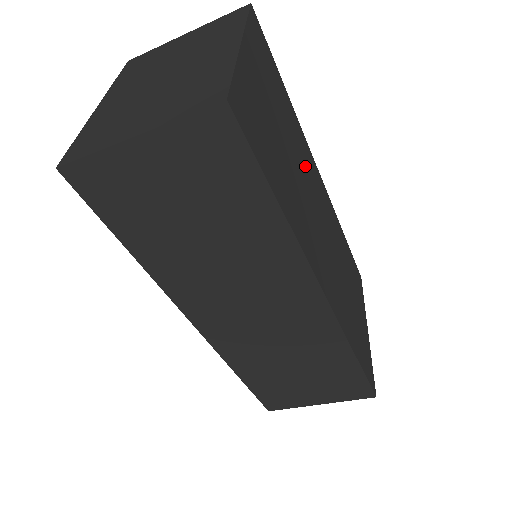
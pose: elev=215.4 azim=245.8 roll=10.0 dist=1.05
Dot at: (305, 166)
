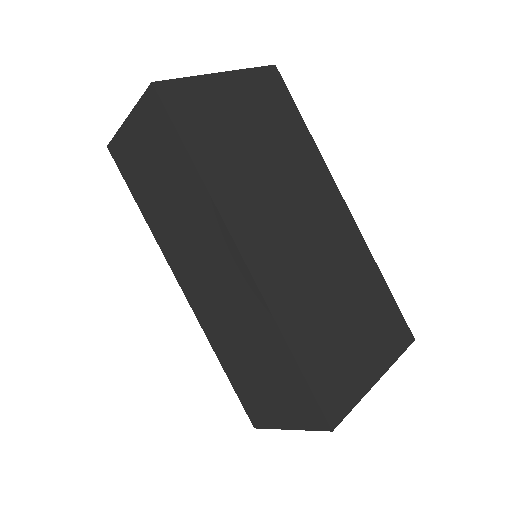
Dot at: (301, 180)
